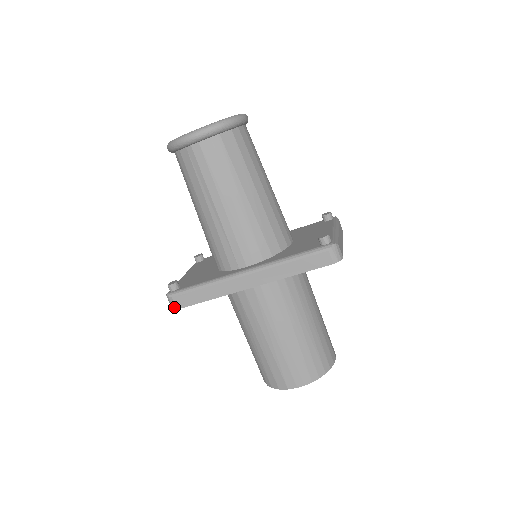
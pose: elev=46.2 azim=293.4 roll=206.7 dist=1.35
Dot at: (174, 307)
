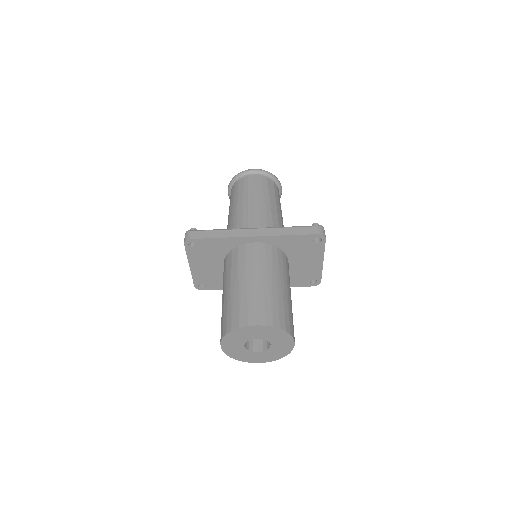
Dot at: (188, 238)
